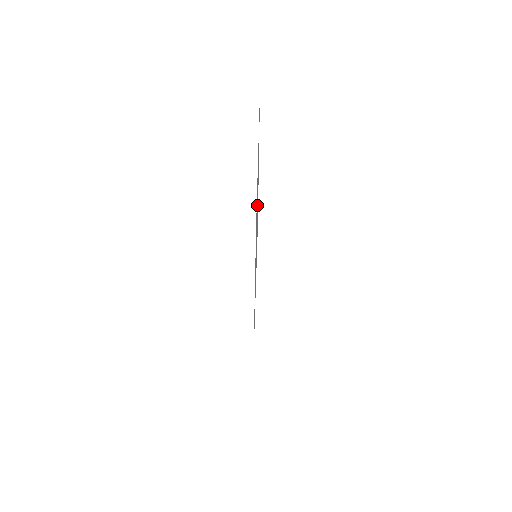
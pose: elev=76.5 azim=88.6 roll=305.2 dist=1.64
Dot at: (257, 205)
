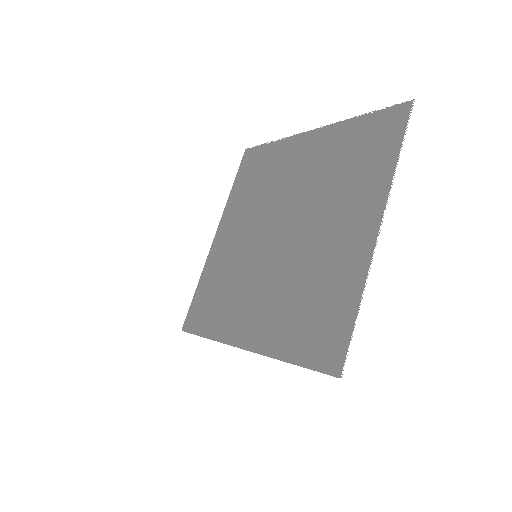
Dot at: (314, 253)
